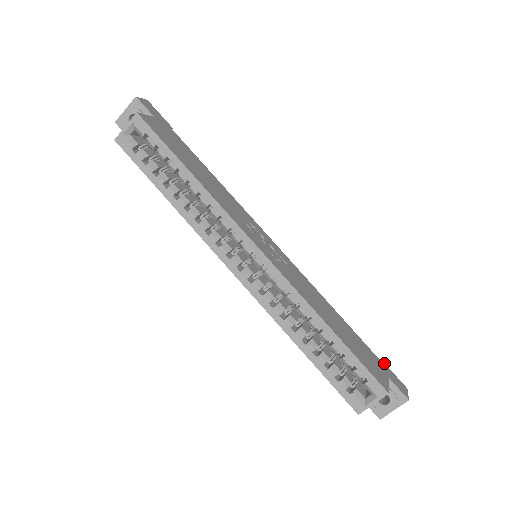
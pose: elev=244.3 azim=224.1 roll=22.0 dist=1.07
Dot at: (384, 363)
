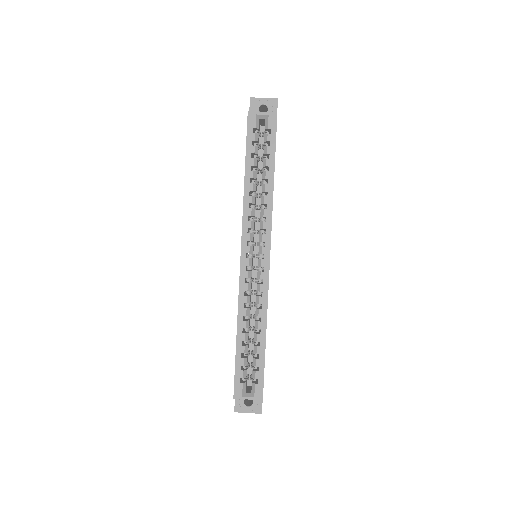
Dot at: occluded
